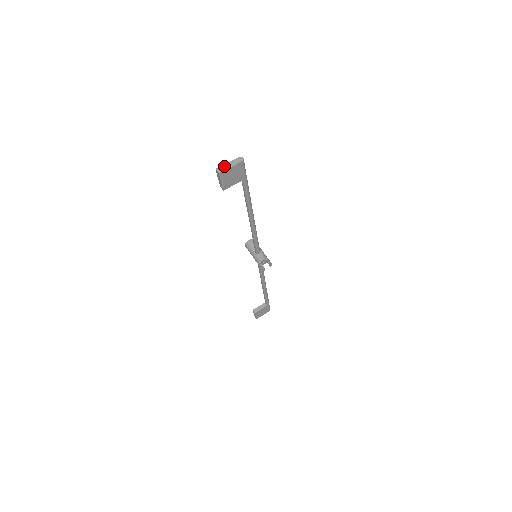
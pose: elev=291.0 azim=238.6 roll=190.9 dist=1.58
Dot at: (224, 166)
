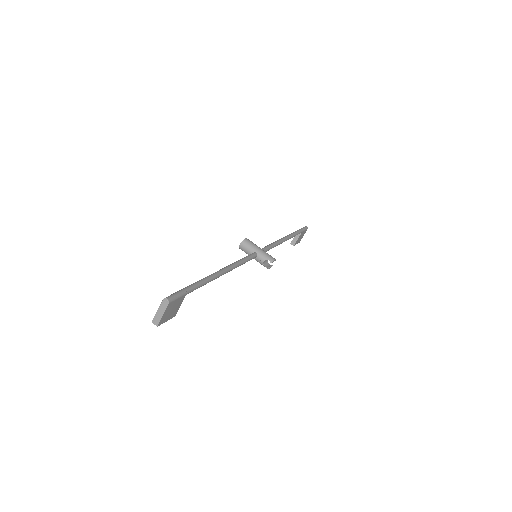
Dot at: (157, 316)
